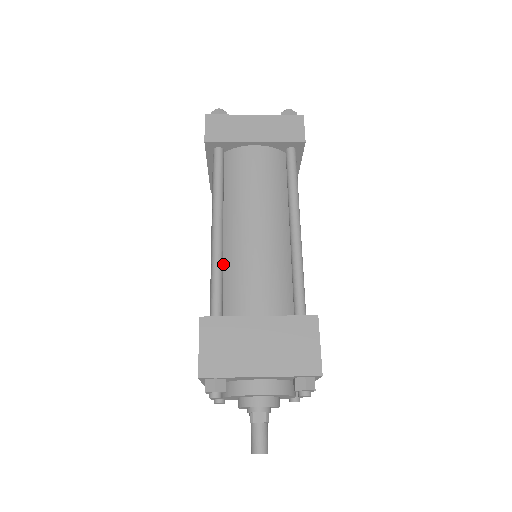
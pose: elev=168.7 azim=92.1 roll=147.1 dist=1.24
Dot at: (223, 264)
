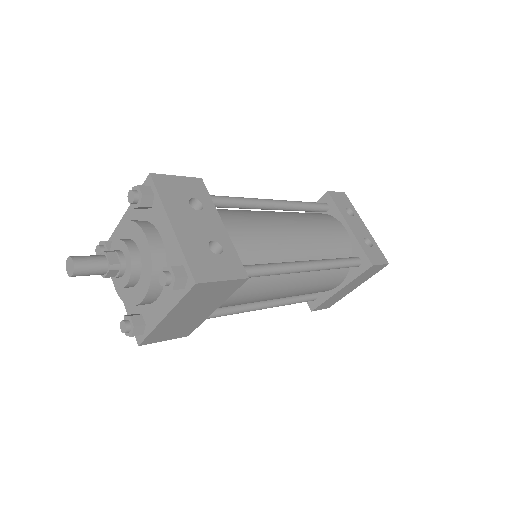
Dot at: occluded
